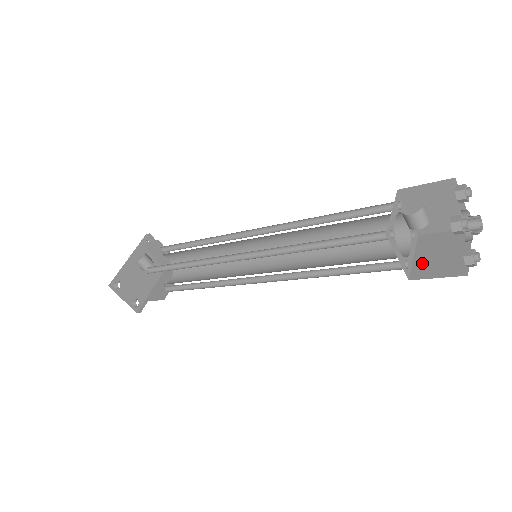
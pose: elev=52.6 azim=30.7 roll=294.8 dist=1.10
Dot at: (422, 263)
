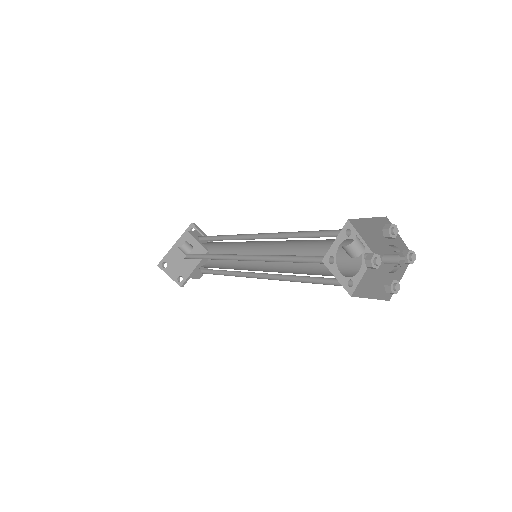
Dot at: (366, 283)
